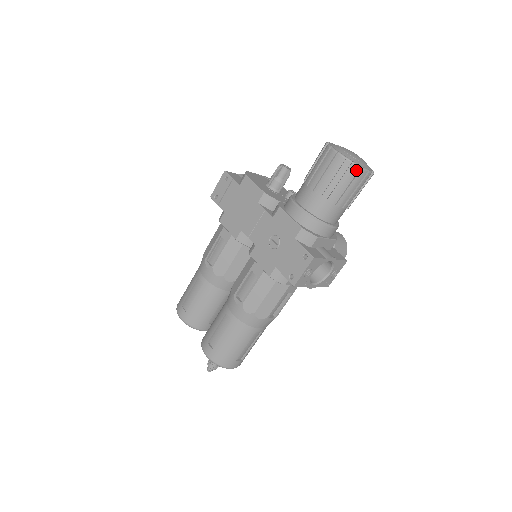
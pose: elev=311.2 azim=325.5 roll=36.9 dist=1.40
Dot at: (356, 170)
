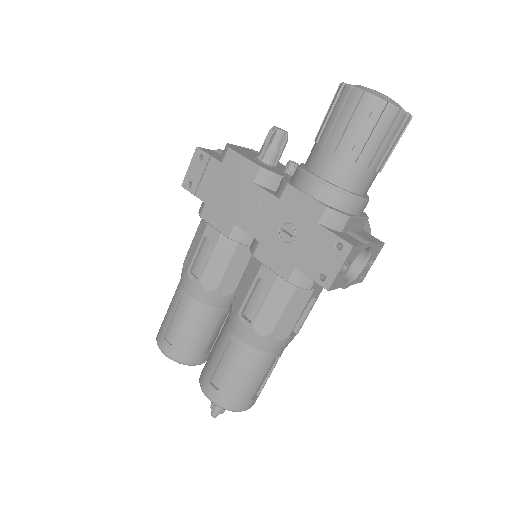
Dot at: (393, 114)
